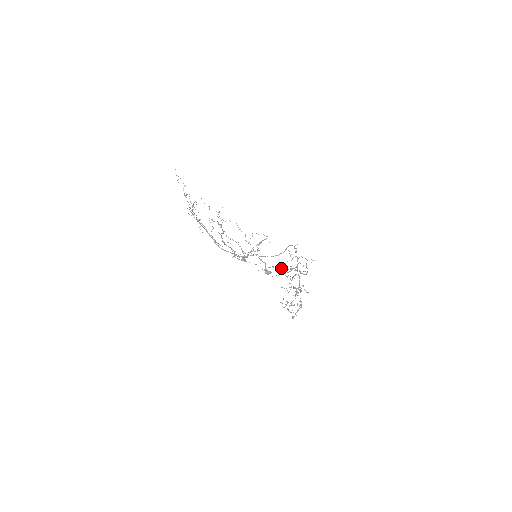
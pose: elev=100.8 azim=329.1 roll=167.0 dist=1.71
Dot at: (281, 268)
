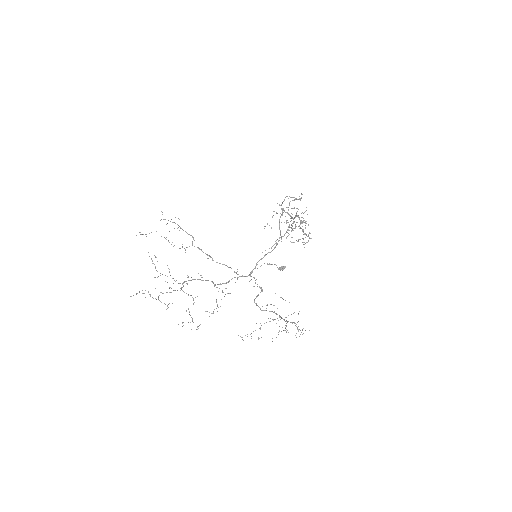
Dot at: occluded
